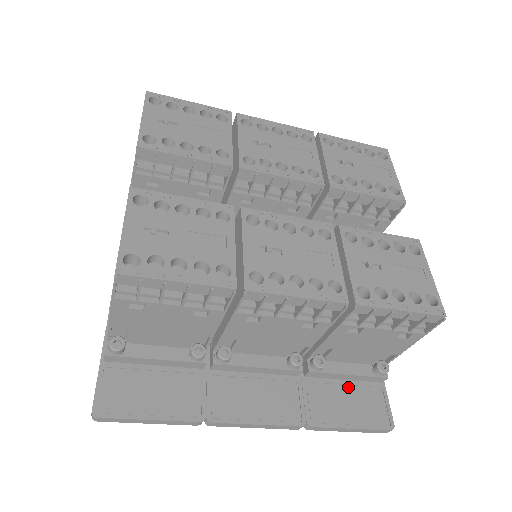
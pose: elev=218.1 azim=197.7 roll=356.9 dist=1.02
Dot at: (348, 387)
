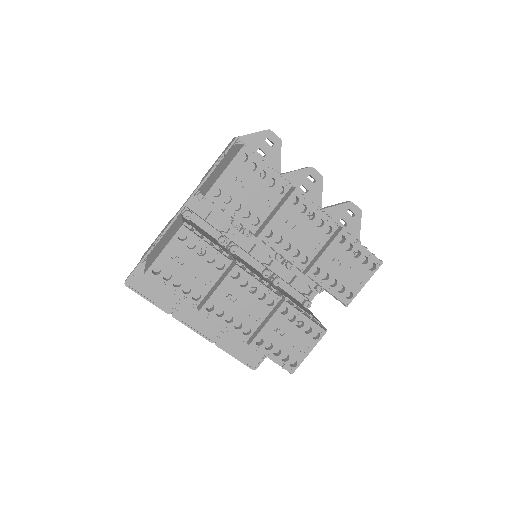
Dot at: occluded
